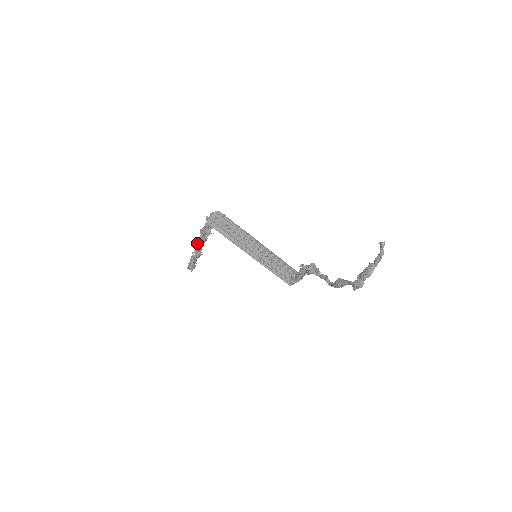
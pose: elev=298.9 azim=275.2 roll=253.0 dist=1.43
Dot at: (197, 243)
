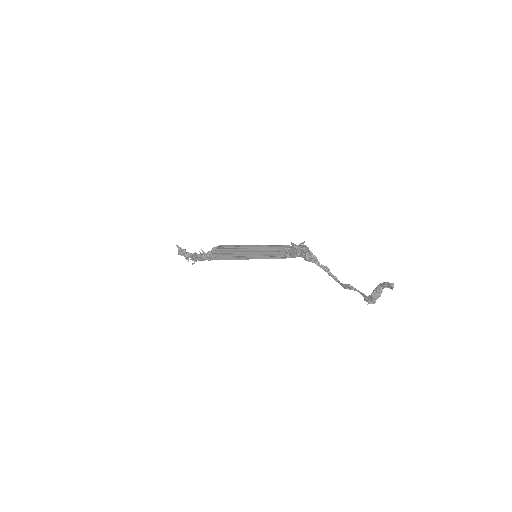
Dot at: occluded
